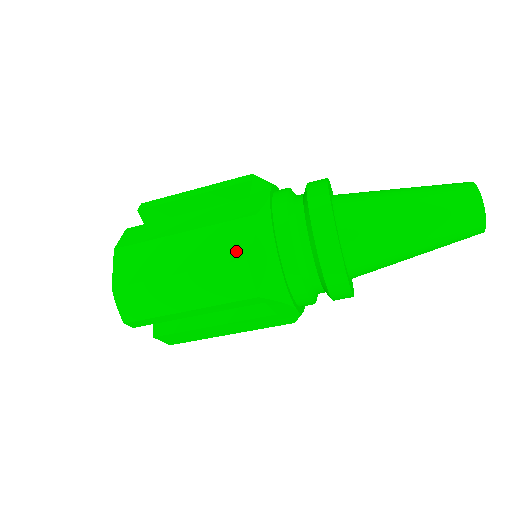
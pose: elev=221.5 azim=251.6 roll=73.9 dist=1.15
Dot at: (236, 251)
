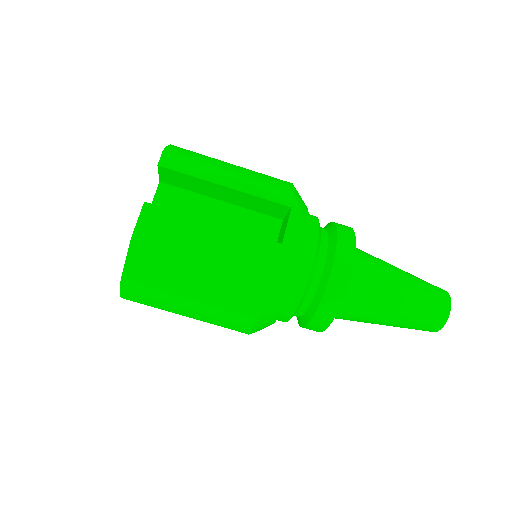
Dot at: occluded
